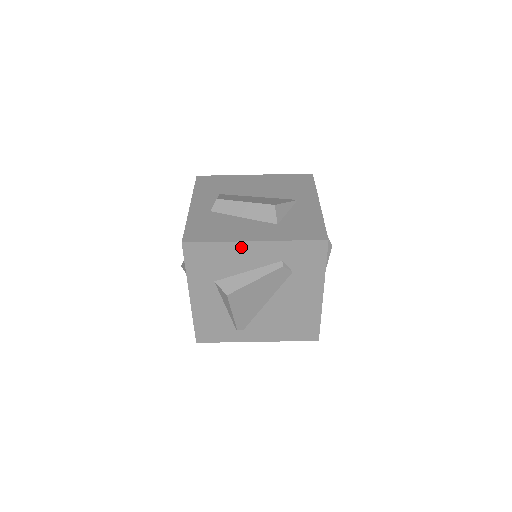
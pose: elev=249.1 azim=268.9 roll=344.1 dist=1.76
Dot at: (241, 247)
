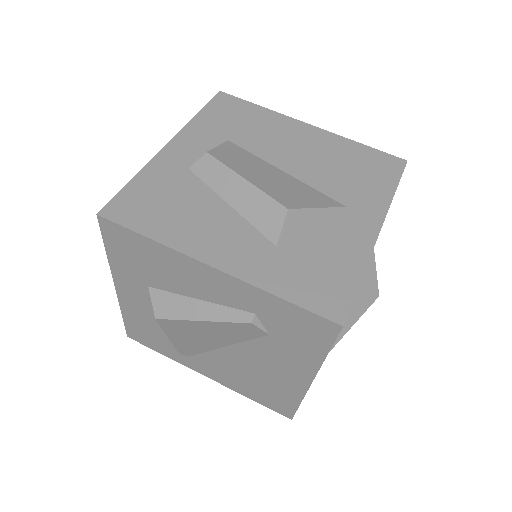
Dot at: (190, 264)
